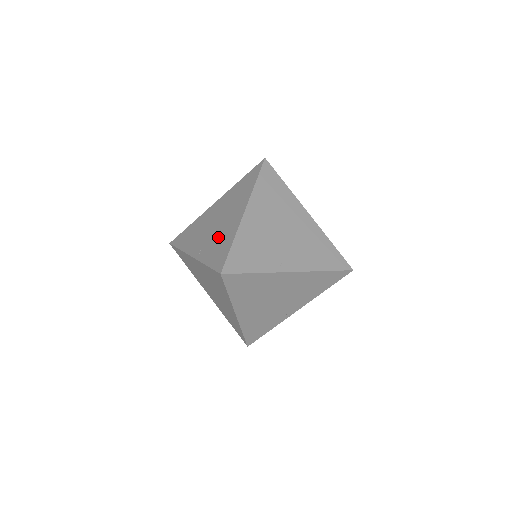
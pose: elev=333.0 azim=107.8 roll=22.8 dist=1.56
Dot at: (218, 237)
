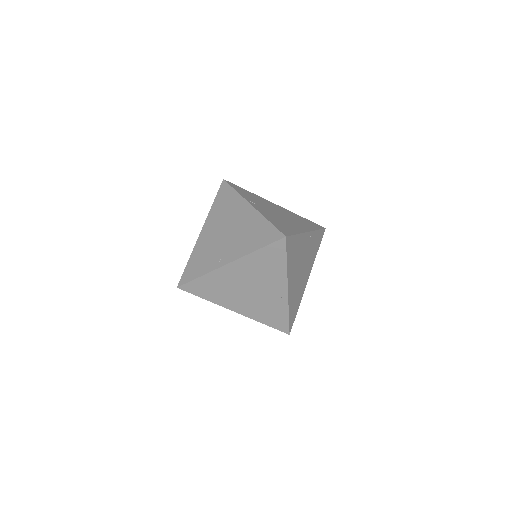
Dot at: occluded
